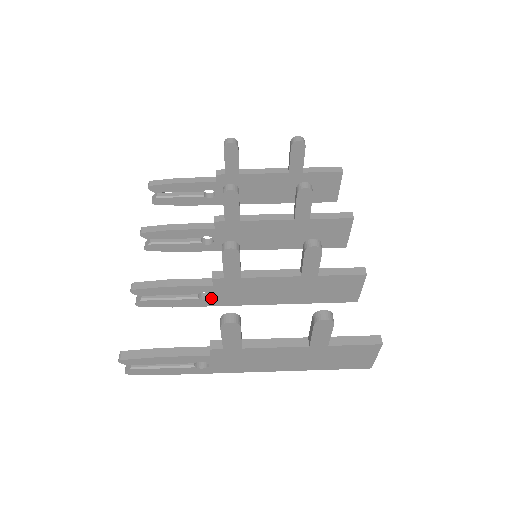
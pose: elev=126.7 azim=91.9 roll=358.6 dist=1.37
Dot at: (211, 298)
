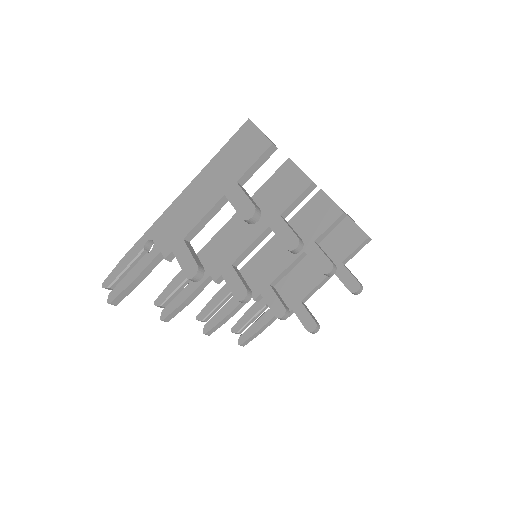
Dot at: occluded
